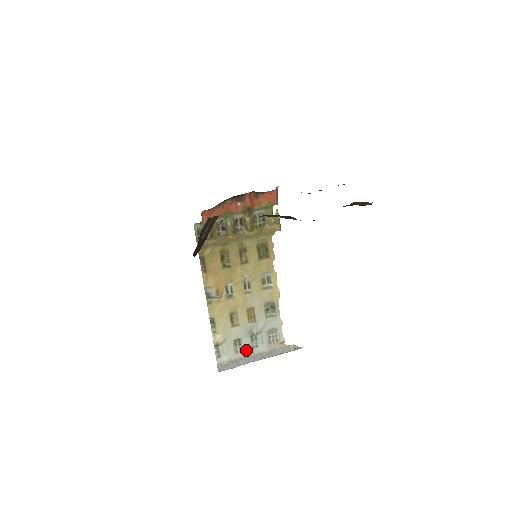
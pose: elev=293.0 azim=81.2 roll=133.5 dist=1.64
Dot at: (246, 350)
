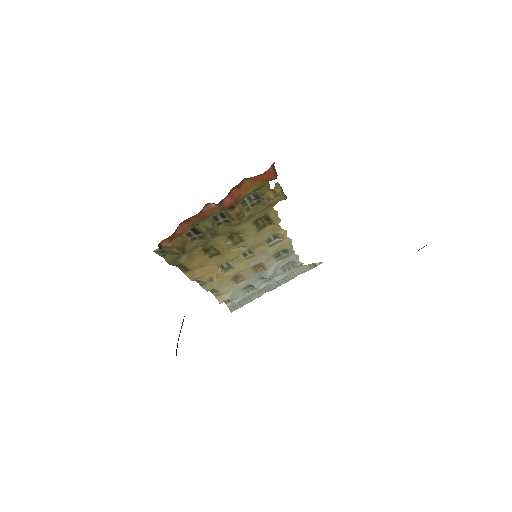
Dot at: (258, 287)
